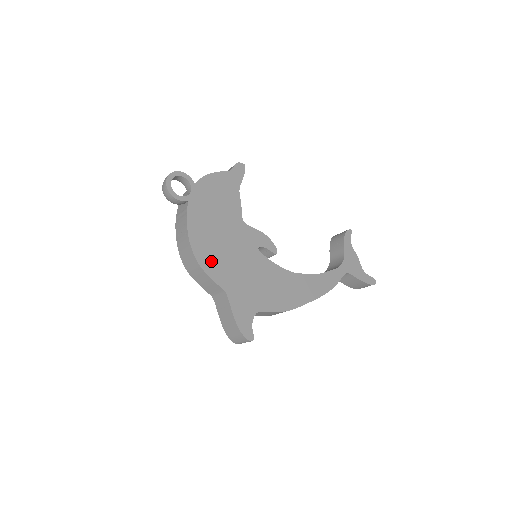
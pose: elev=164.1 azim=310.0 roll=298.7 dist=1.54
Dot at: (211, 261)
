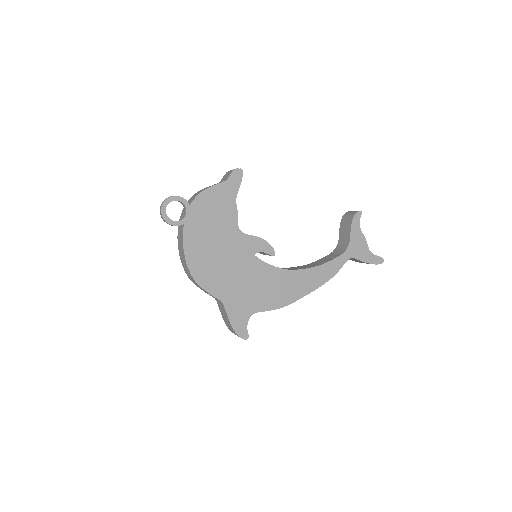
Dot at: (208, 277)
